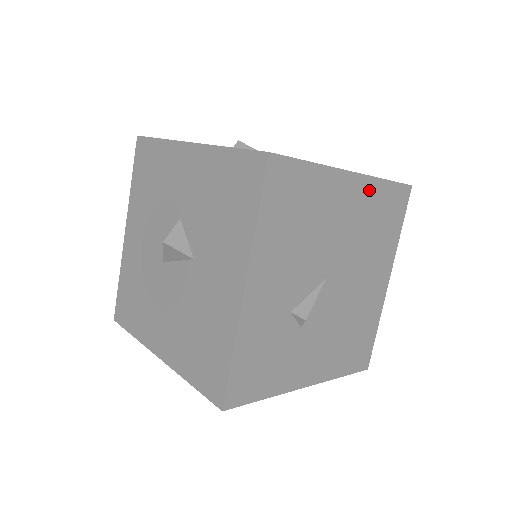
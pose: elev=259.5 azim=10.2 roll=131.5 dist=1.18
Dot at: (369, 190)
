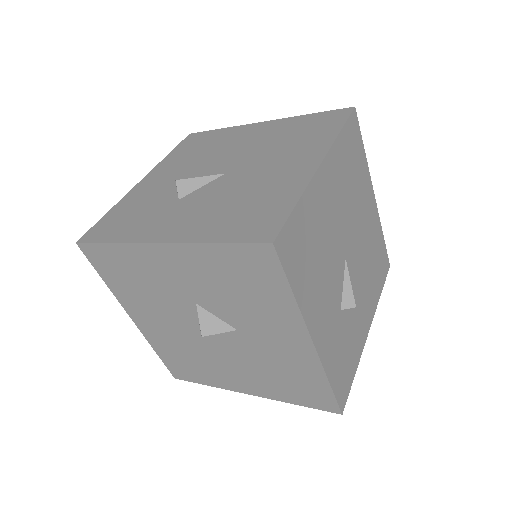
Dot at: (335, 158)
